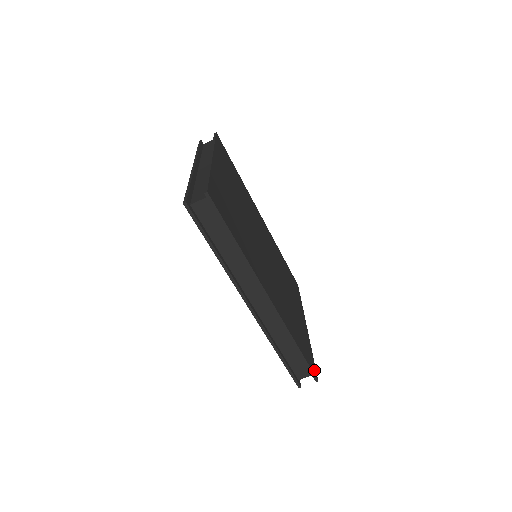
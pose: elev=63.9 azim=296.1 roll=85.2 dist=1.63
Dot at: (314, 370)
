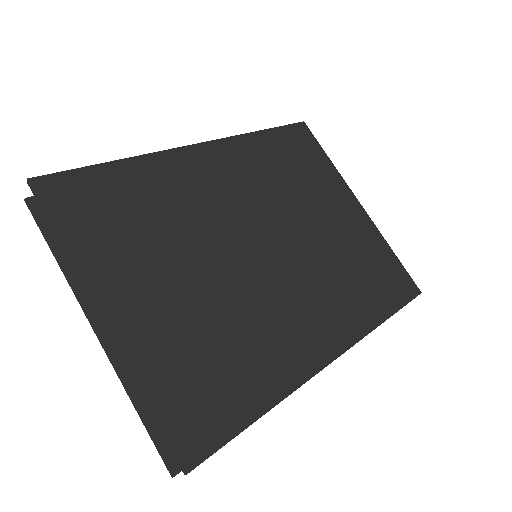
Dot at: (410, 287)
